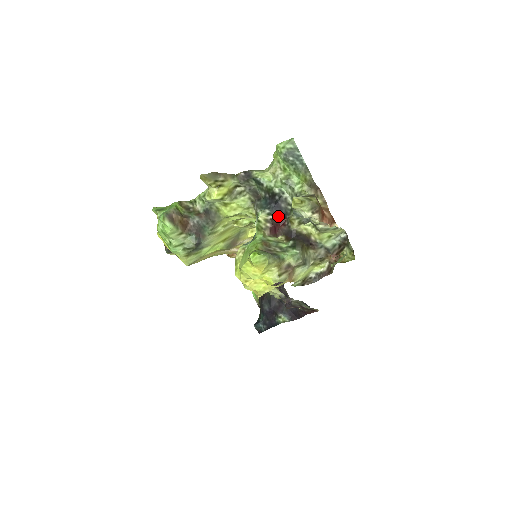
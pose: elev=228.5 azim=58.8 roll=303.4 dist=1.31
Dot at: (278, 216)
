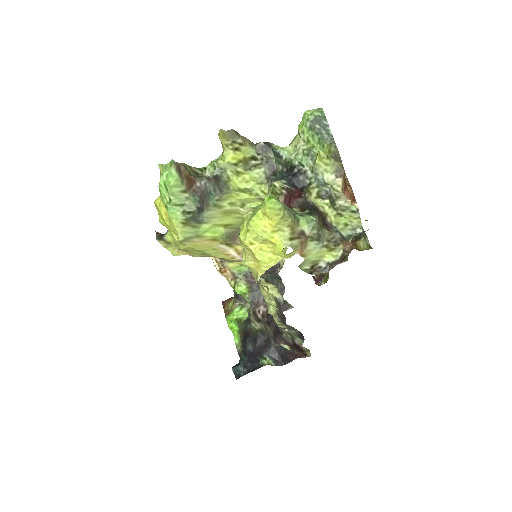
Dot at: (294, 188)
